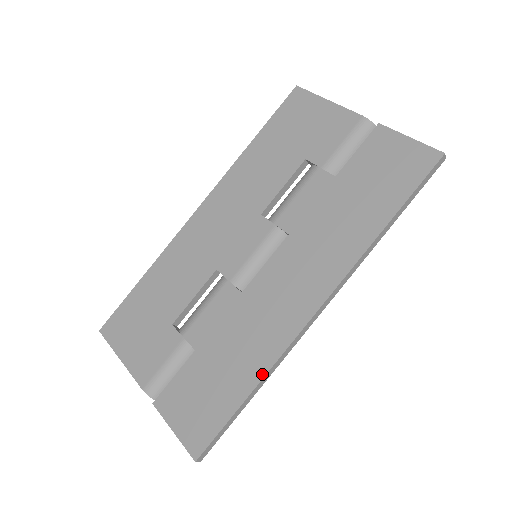
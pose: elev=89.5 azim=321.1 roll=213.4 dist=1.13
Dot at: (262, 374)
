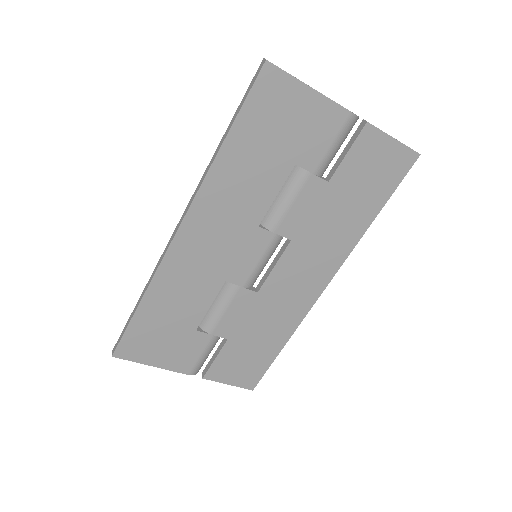
Dot at: (290, 336)
